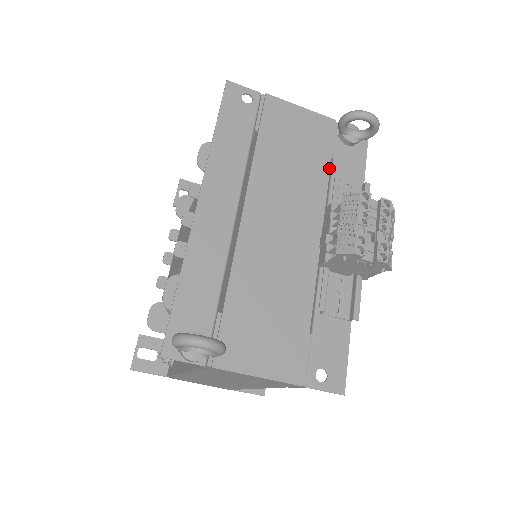
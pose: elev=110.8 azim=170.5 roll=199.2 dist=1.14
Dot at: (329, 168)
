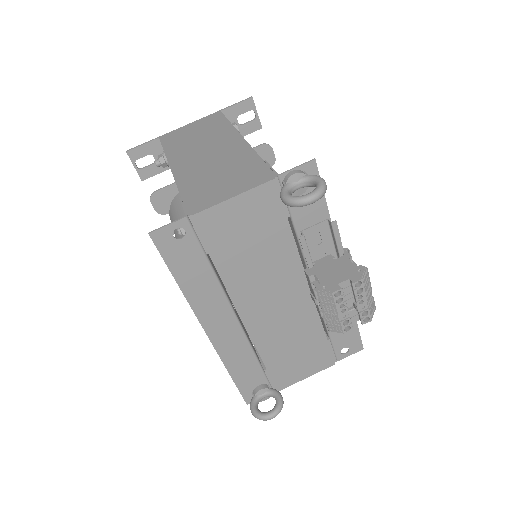
Dot at: (291, 232)
